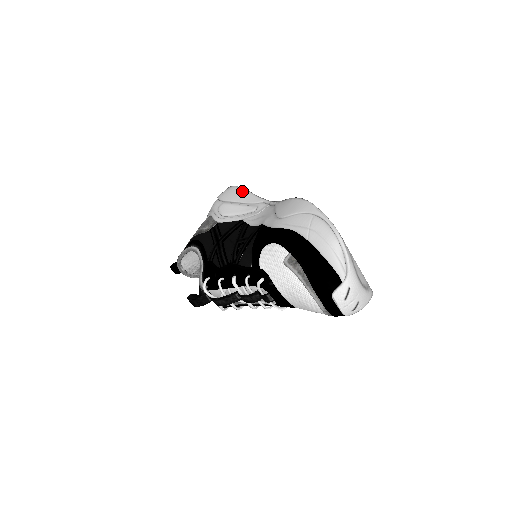
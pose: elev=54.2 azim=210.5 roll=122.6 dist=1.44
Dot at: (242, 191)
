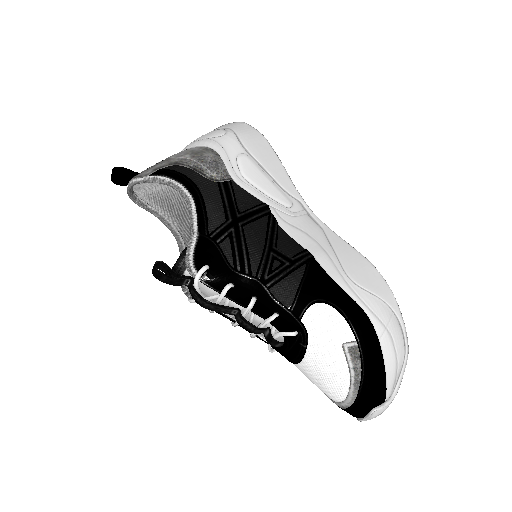
Dot at: (276, 158)
